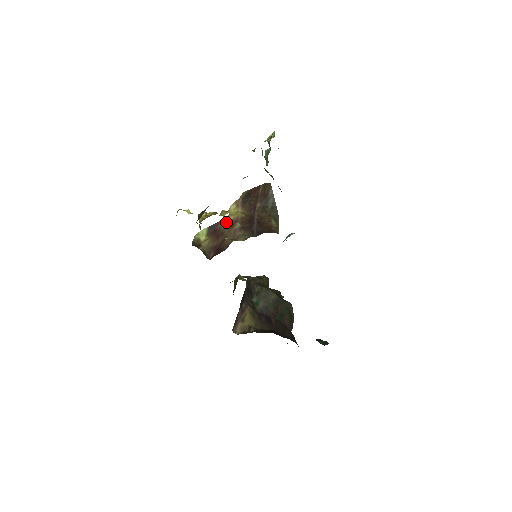
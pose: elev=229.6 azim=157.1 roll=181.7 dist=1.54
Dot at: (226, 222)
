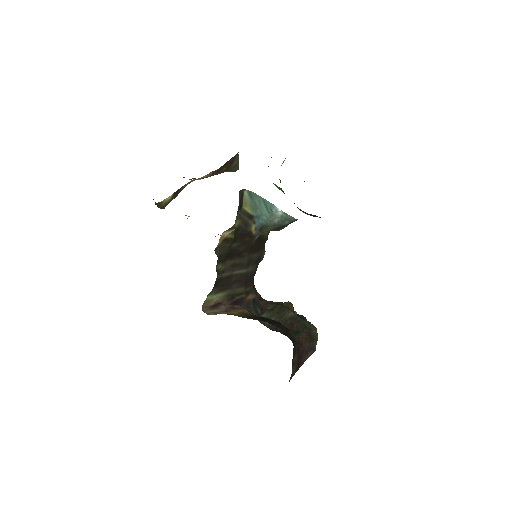
Dot at: occluded
